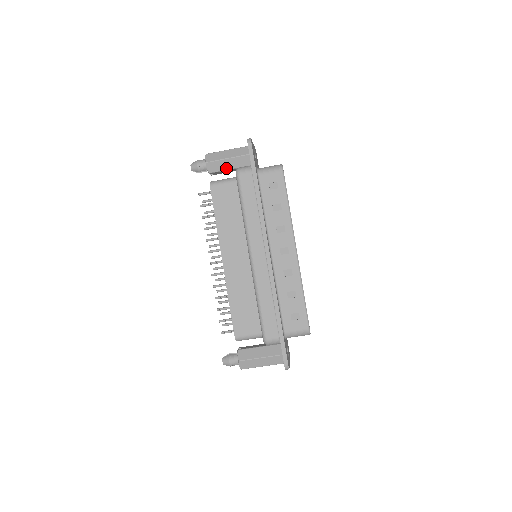
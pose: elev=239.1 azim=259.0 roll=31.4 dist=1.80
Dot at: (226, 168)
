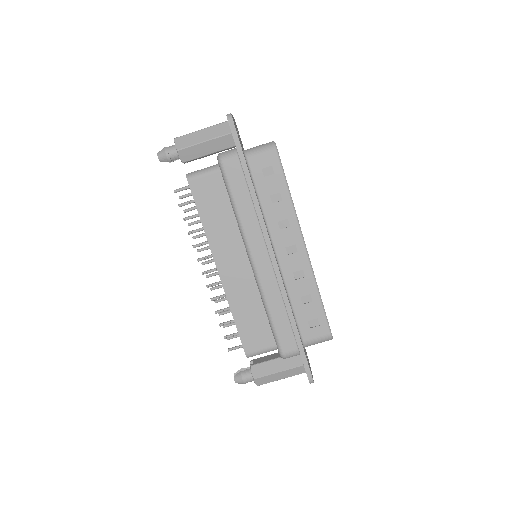
Dot at: (203, 154)
